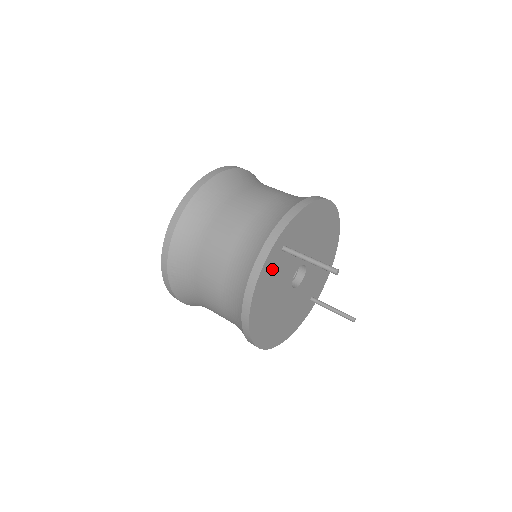
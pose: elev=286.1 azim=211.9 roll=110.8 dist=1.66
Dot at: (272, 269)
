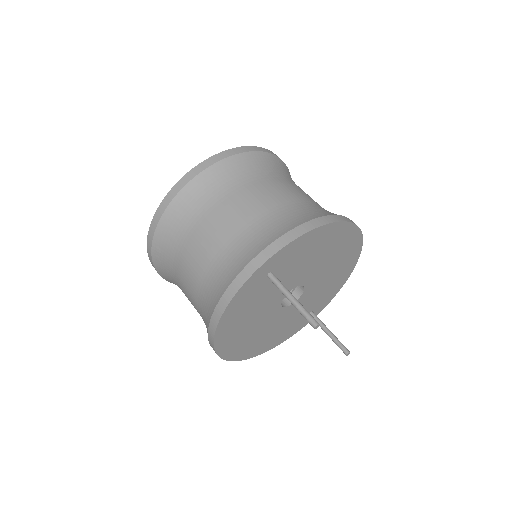
Dot at: (250, 294)
